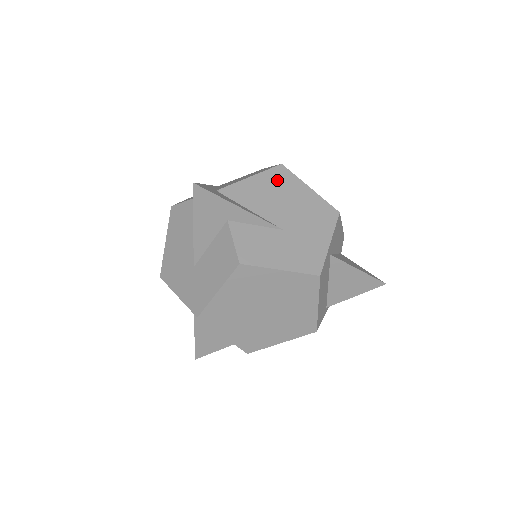
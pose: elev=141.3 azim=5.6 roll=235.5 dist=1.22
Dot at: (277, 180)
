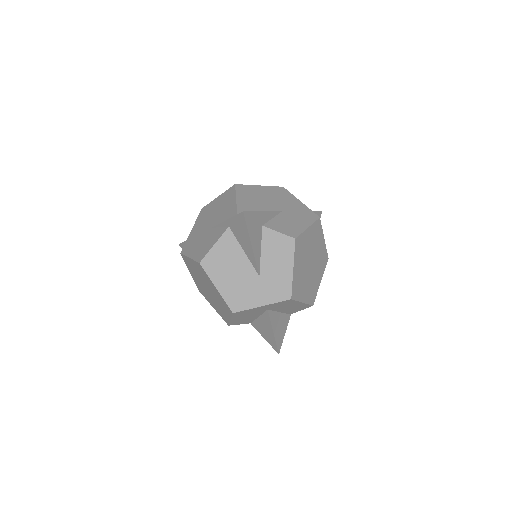
Dot at: (246, 193)
